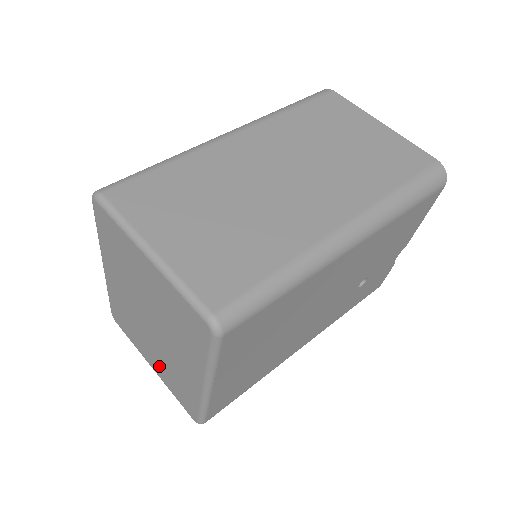
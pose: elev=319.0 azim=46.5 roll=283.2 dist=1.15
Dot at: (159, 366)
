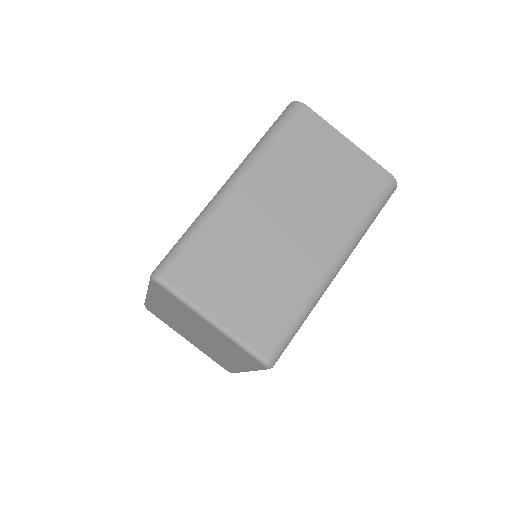
Dot at: (198, 345)
